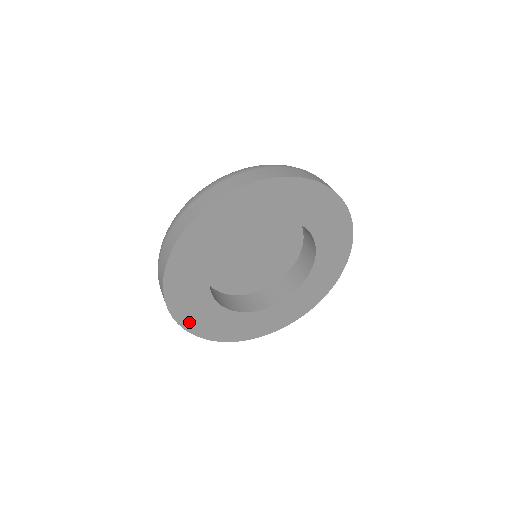
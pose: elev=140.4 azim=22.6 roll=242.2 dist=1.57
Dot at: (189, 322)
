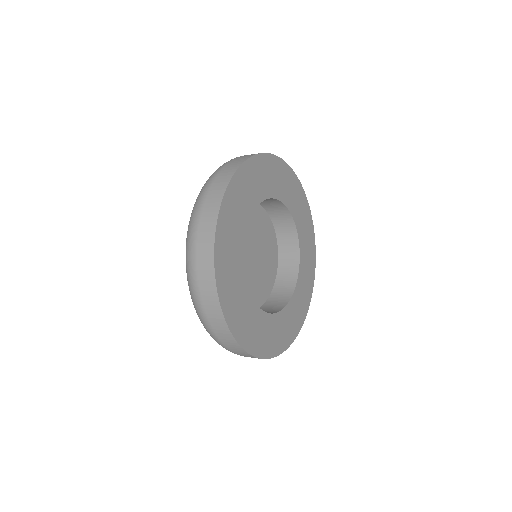
Dot at: (226, 209)
